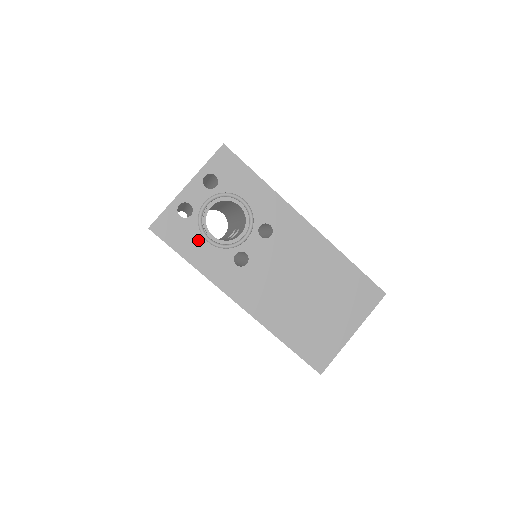
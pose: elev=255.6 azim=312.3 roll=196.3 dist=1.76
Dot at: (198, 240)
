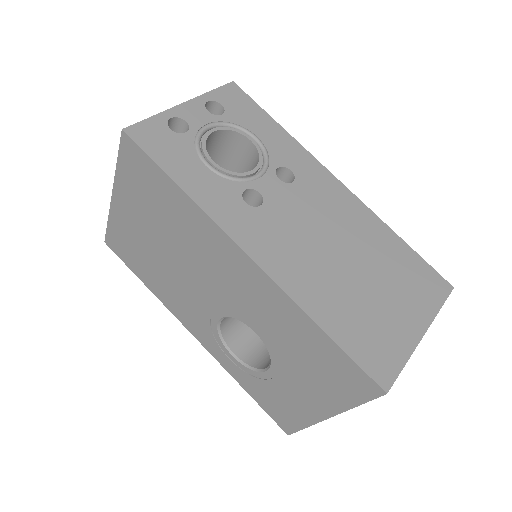
Dot at: (192, 161)
